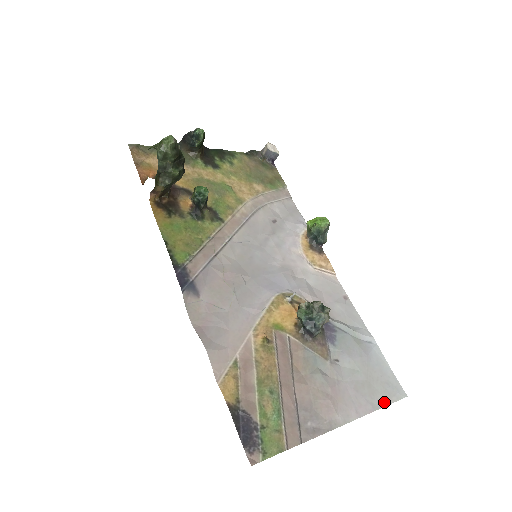
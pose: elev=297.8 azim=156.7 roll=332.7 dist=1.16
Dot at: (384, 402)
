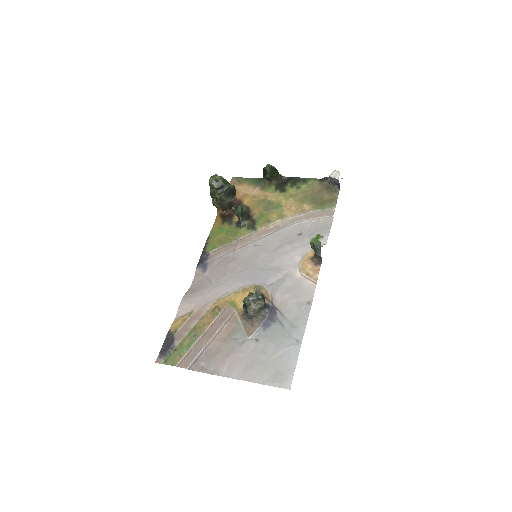
Dot at: (266, 382)
